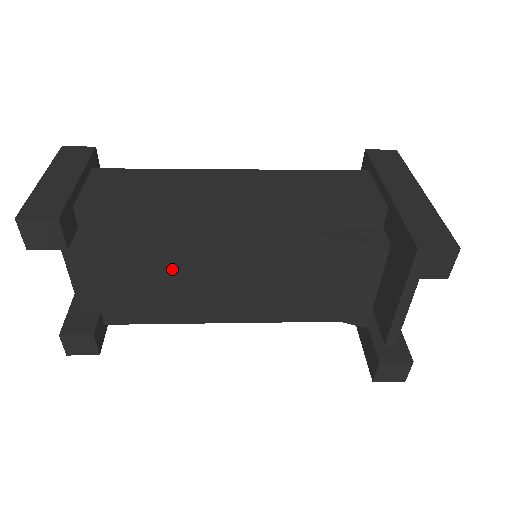
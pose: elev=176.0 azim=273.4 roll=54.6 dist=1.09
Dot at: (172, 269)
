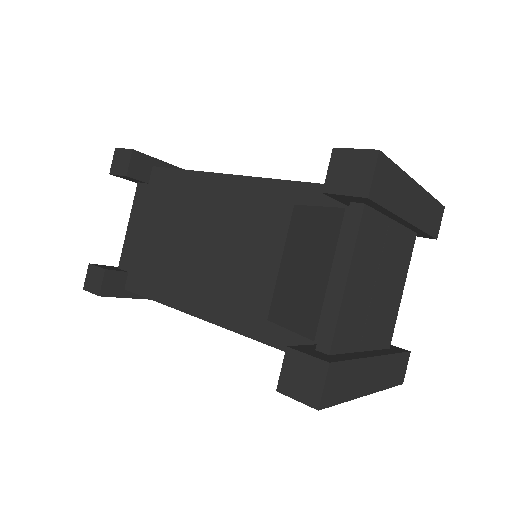
Dot at: (184, 236)
